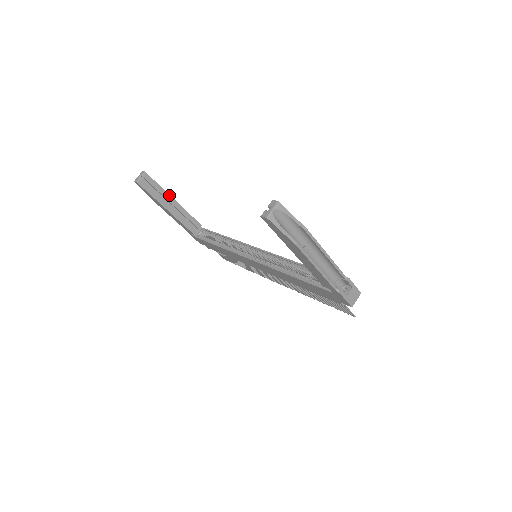
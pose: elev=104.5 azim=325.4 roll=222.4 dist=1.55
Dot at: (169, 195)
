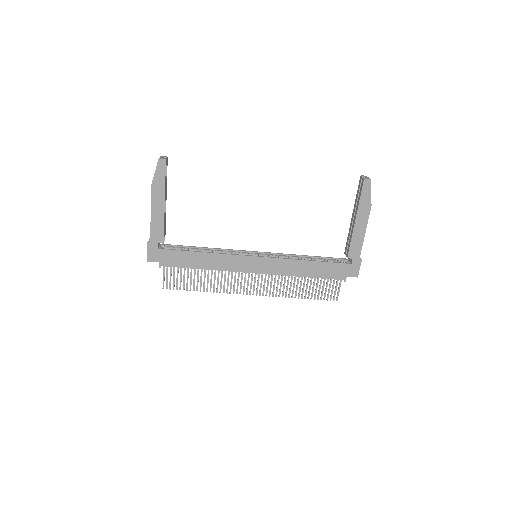
Dot at: (166, 191)
